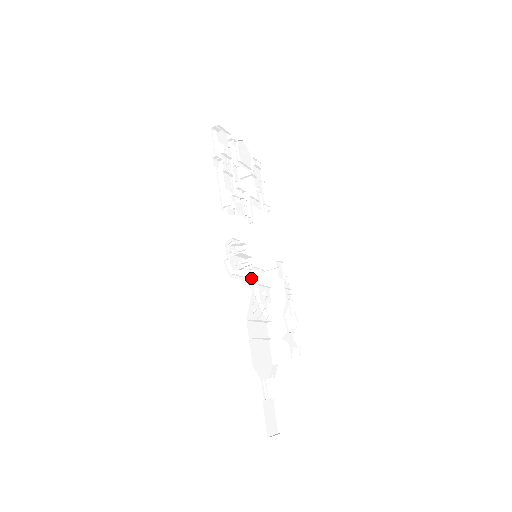
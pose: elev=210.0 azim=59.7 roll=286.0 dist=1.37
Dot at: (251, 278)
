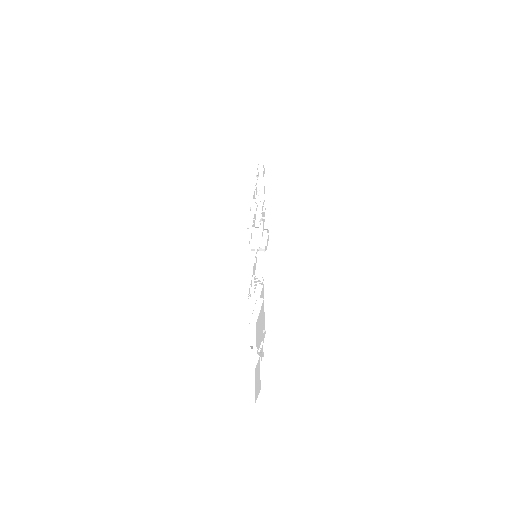
Dot at: (252, 266)
